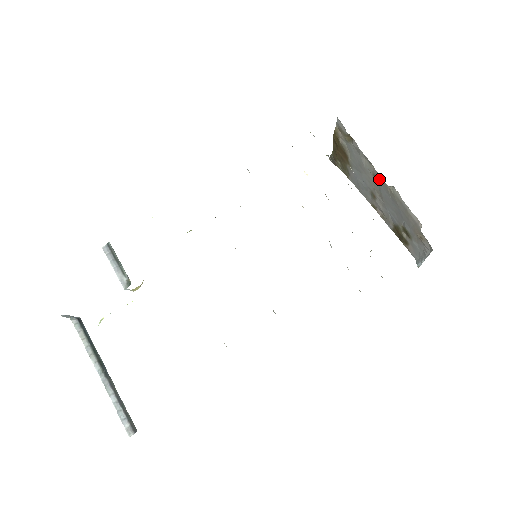
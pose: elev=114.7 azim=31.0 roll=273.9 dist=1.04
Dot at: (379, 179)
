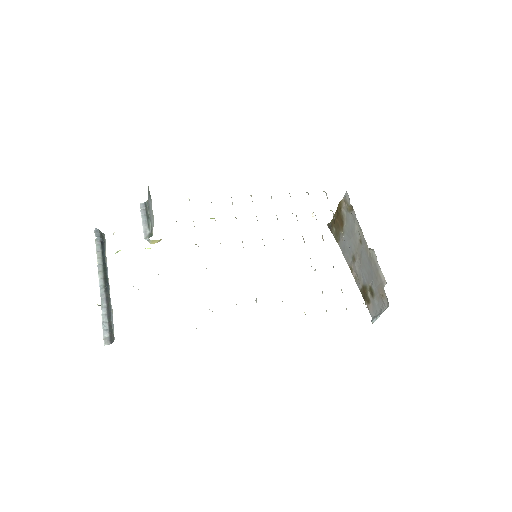
Dot at: (364, 243)
